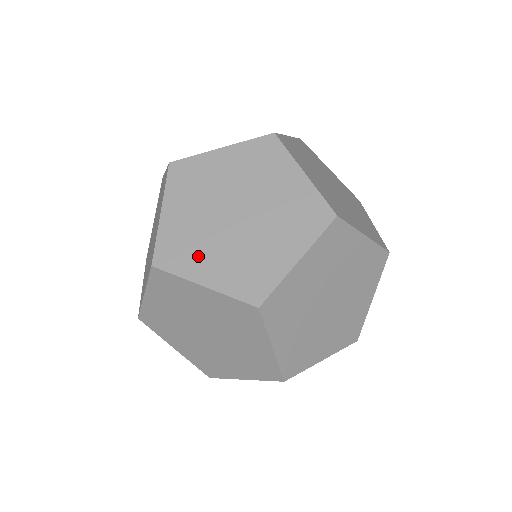
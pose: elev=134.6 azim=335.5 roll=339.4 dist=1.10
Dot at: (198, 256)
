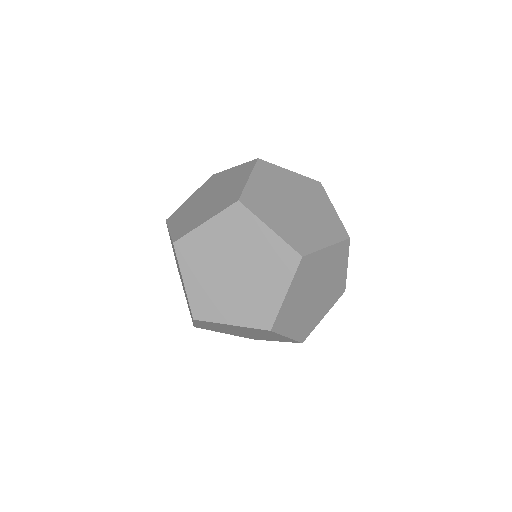
Dot at: (196, 266)
